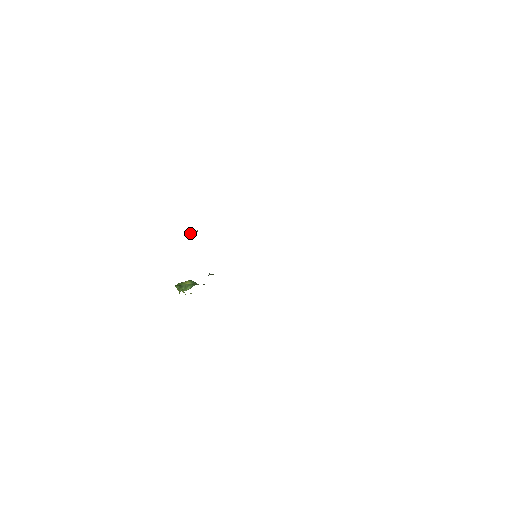
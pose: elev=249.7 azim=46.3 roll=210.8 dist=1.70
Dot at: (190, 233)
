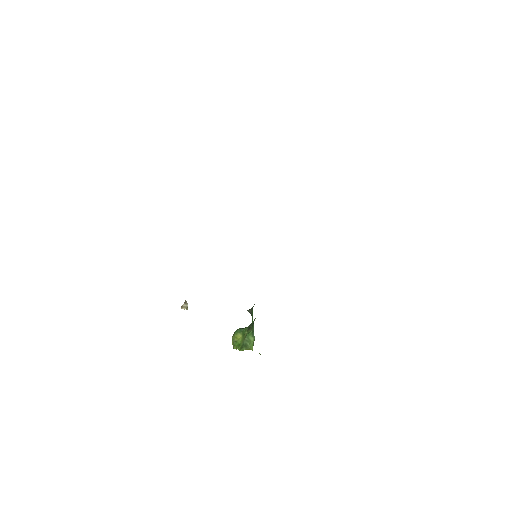
Dot at: (184, 309)
